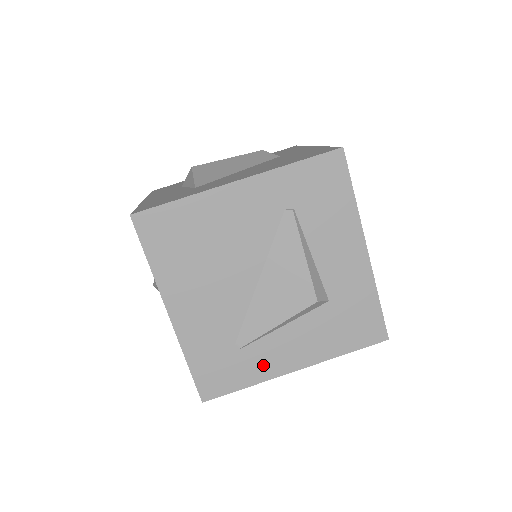
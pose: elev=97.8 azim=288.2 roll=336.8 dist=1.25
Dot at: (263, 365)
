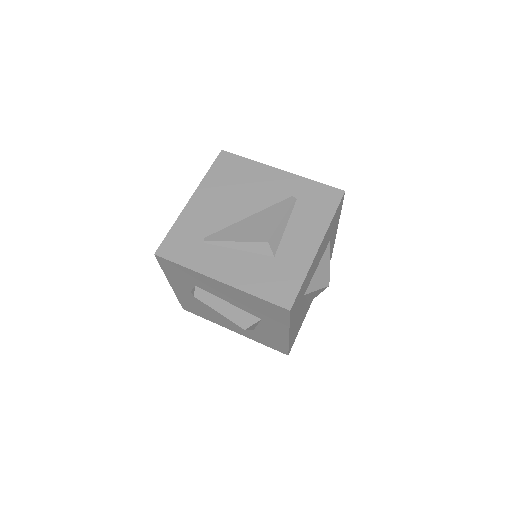
Dot at: (206, 262)
